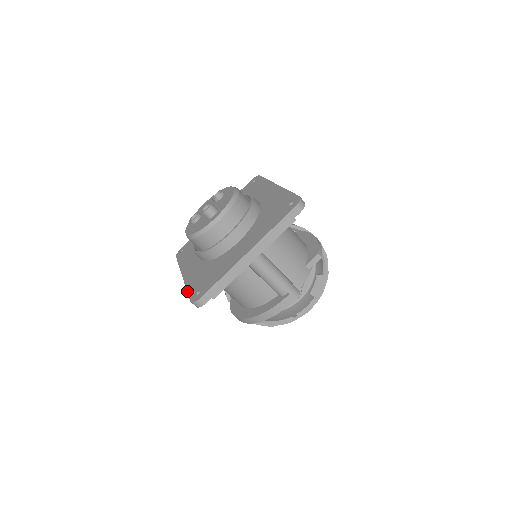
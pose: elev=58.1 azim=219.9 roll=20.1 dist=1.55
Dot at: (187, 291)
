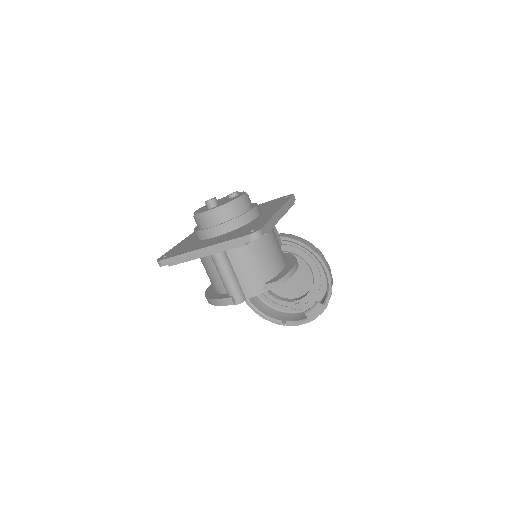
Dot at: (168, 251)
